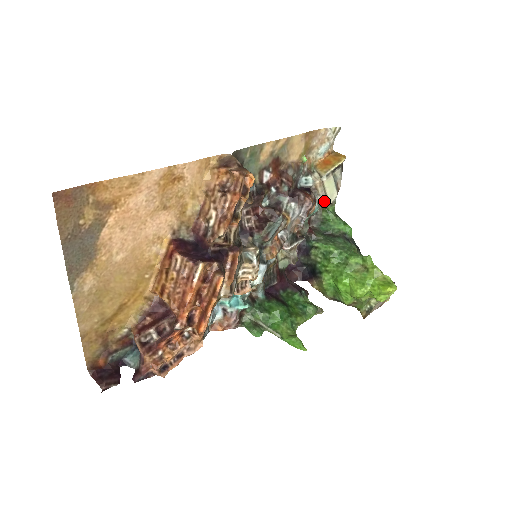
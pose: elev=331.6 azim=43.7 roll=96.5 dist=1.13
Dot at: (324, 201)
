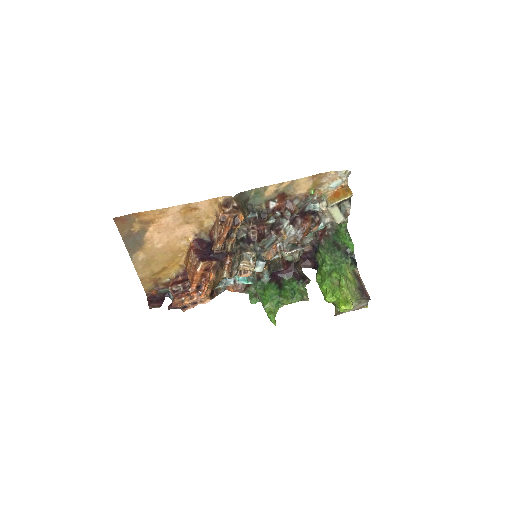
Dot at: (332, 221)
